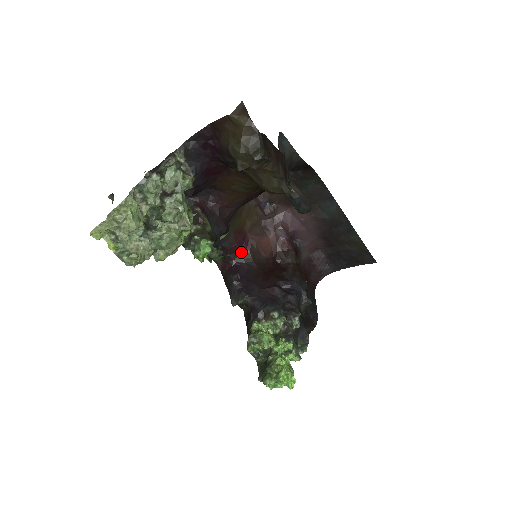
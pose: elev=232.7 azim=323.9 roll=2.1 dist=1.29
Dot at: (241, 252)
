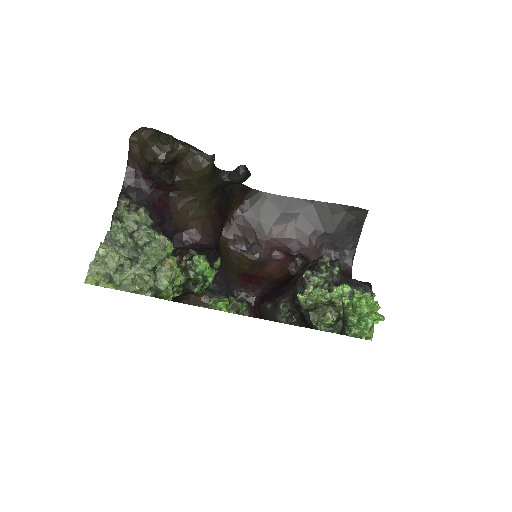
Dot at: (256, 286)
